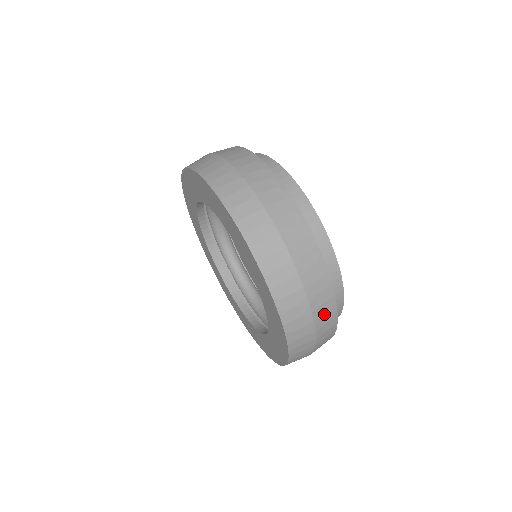
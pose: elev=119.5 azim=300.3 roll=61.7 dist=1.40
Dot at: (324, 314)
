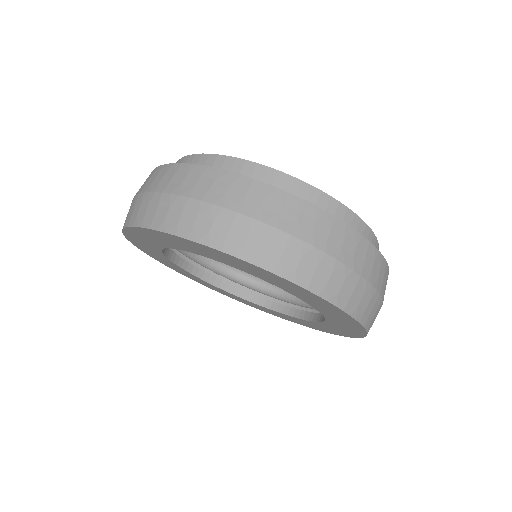
Dot at: occluded
